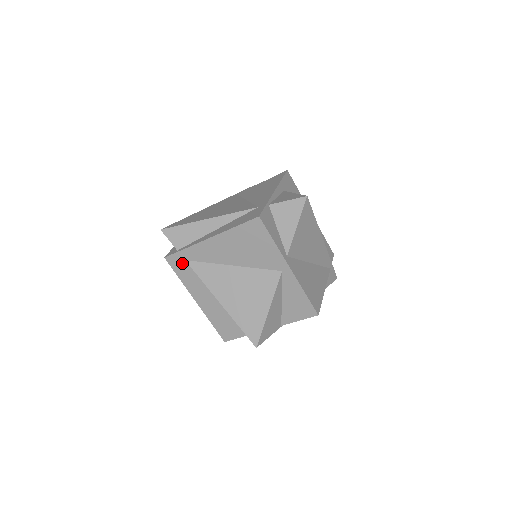
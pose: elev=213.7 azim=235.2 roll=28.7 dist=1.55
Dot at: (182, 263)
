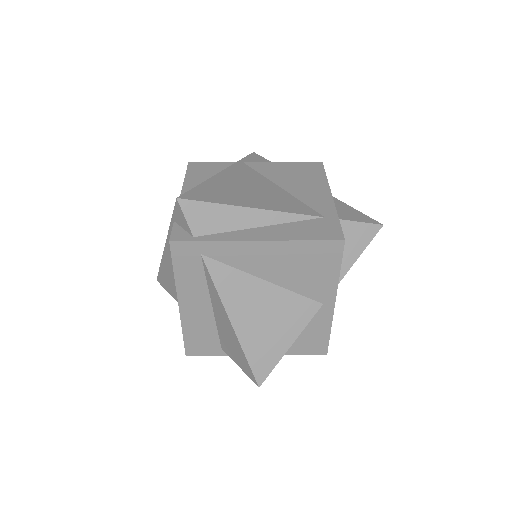
Dot at: (193, 256)
